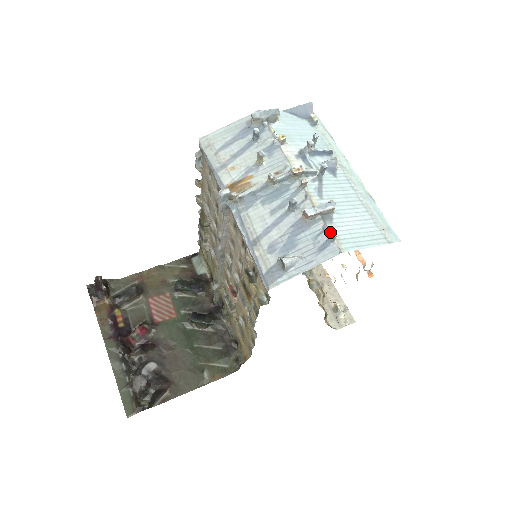
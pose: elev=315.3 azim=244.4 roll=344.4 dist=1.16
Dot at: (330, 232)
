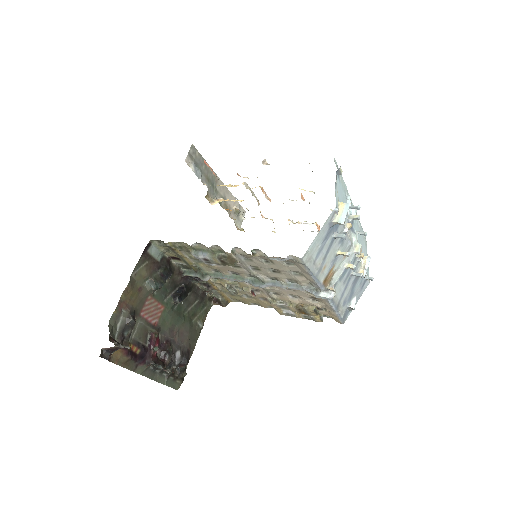
Dot at: (371, 279)
